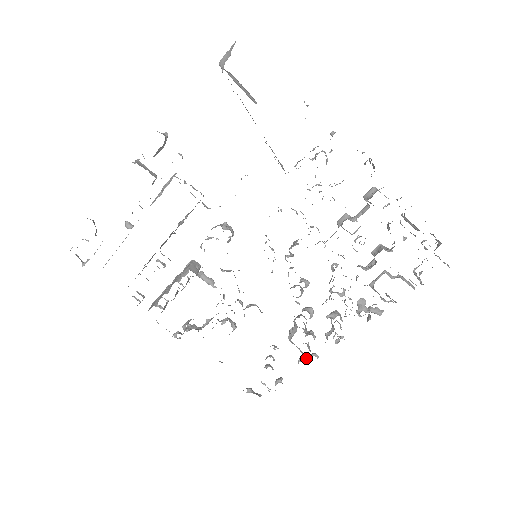
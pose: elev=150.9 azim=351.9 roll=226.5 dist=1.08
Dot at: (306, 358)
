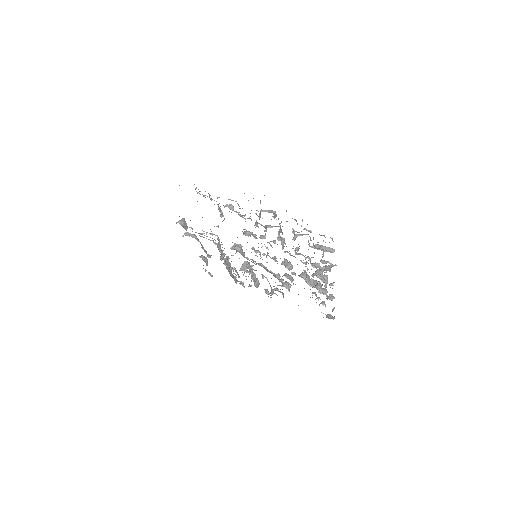
Dot at: (329, 298)
